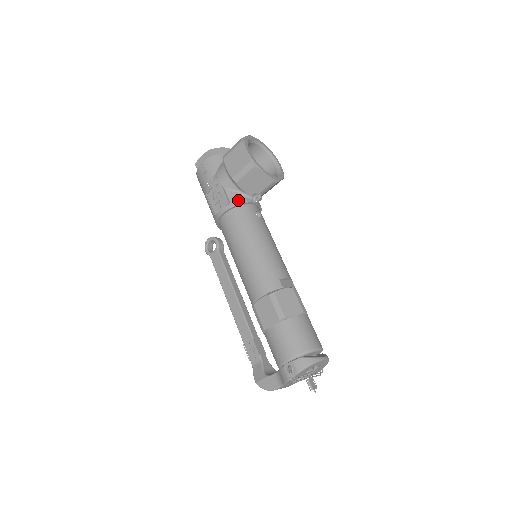
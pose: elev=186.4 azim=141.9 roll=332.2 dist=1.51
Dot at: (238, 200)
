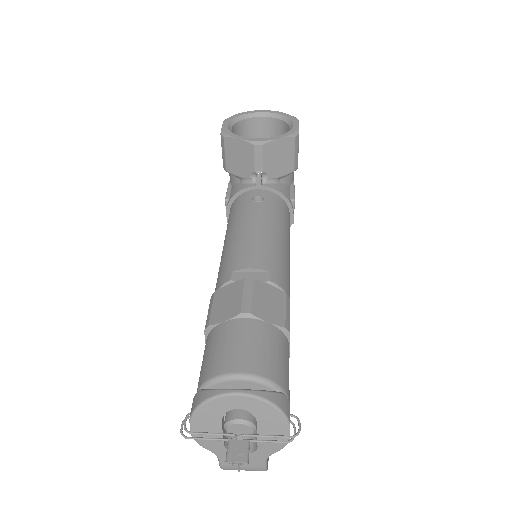
Dot at: (235, 191)
